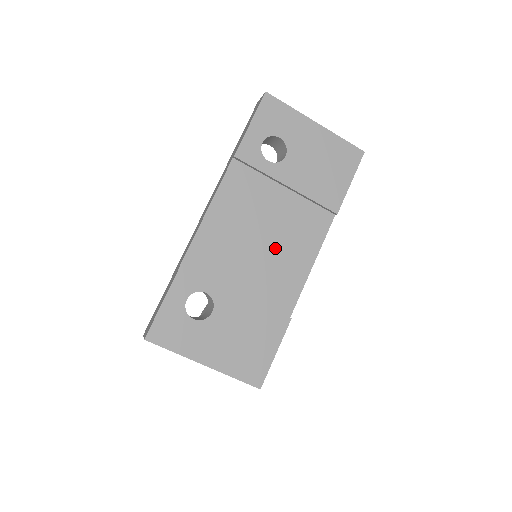
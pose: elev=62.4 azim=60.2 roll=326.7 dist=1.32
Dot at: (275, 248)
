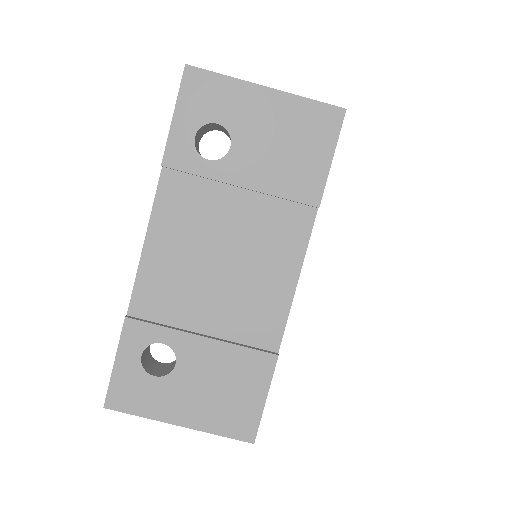
Dot at: (242, 270)
